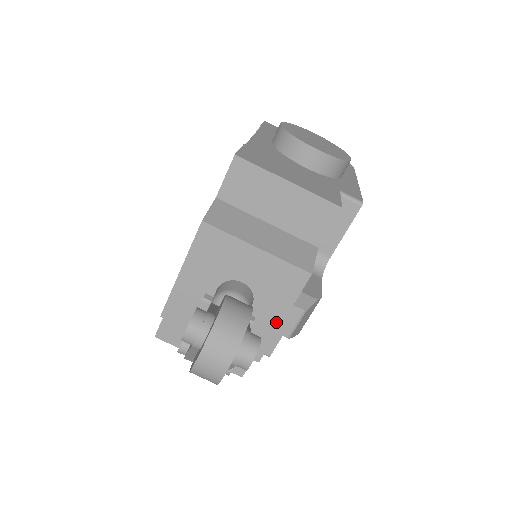
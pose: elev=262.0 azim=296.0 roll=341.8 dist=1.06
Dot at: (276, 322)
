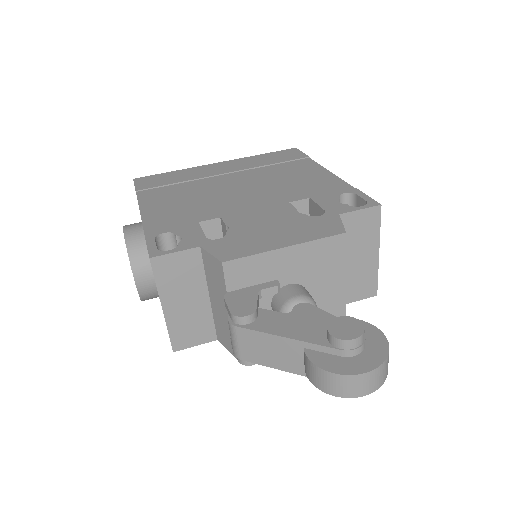
Dot at: occluded
